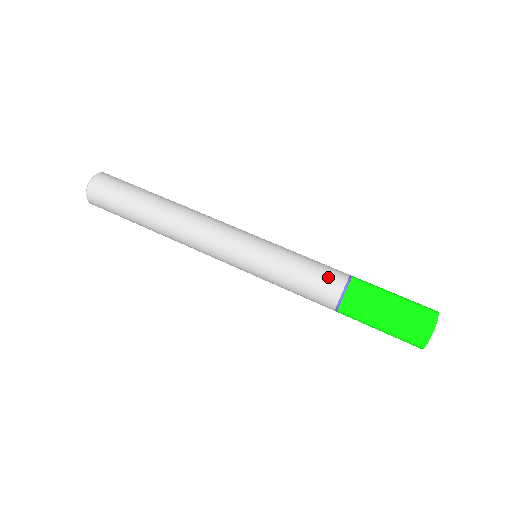
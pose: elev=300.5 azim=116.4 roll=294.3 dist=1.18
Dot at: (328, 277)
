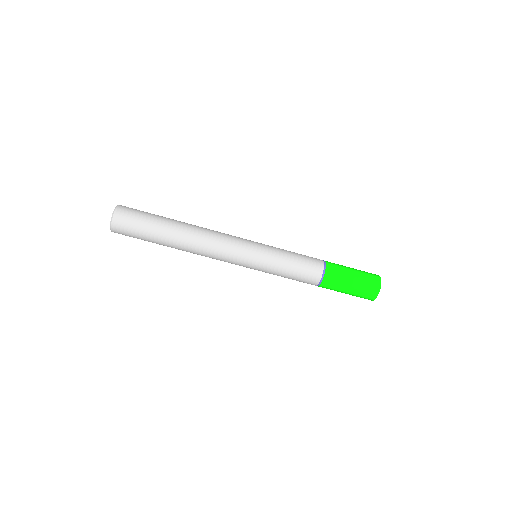
Dot at: (307, 280)
